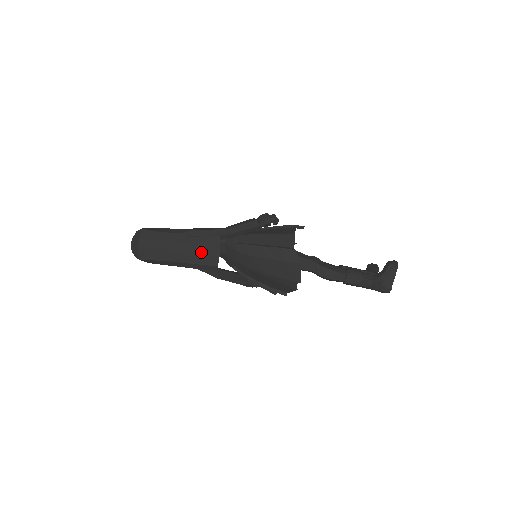
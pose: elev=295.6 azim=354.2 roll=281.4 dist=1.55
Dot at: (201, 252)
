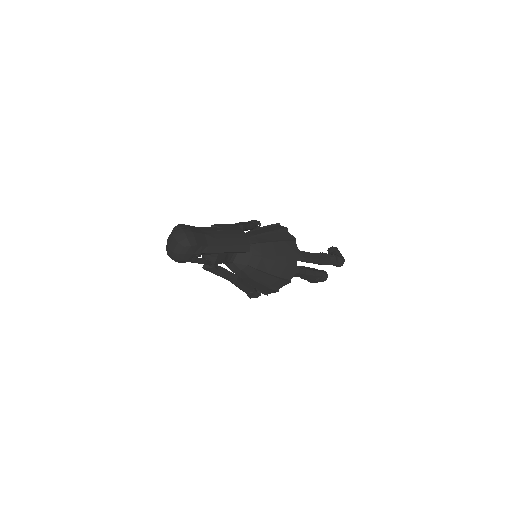
Dot at: (234, 236)
